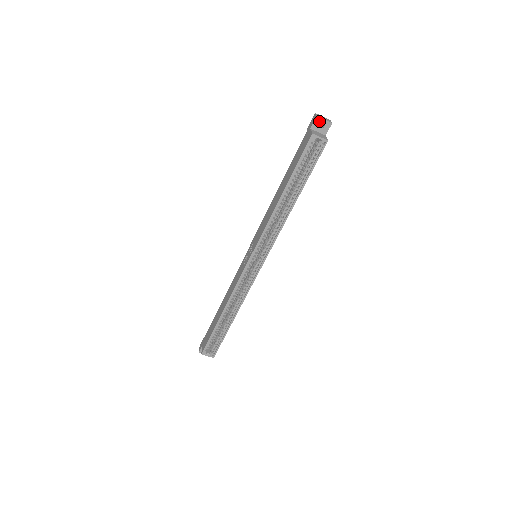
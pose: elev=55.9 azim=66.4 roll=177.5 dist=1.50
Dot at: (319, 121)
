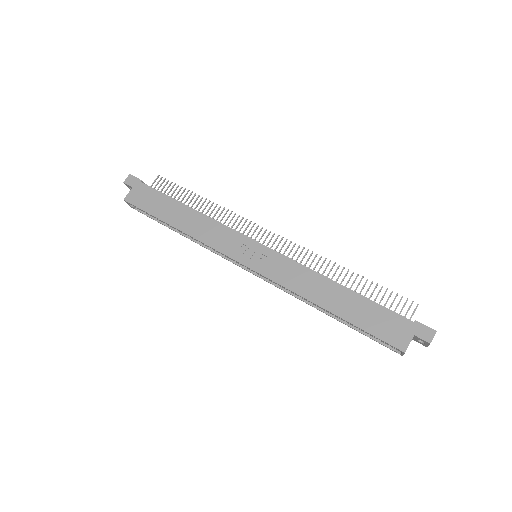
Dot at: (426, 342)
